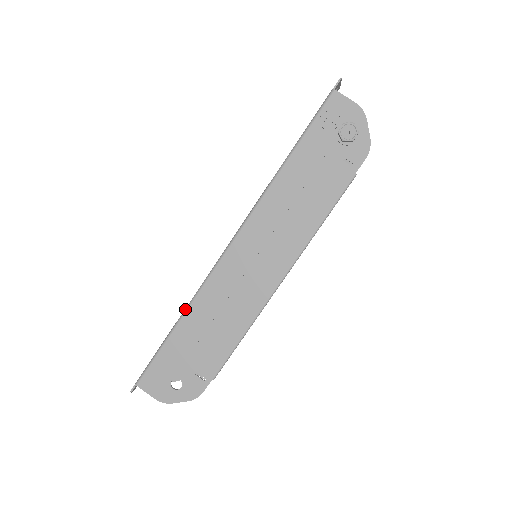
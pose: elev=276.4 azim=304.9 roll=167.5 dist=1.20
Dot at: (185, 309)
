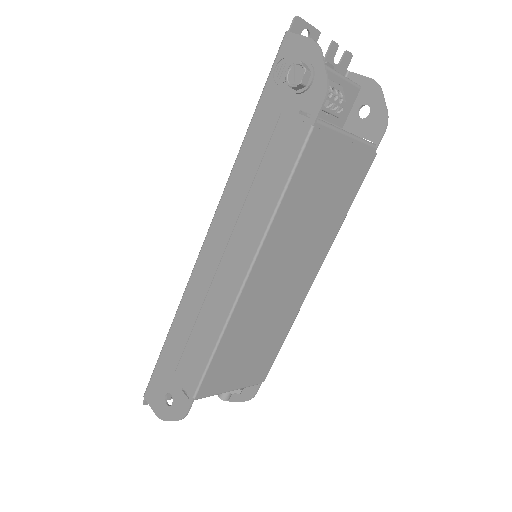
Dot at: occluded
